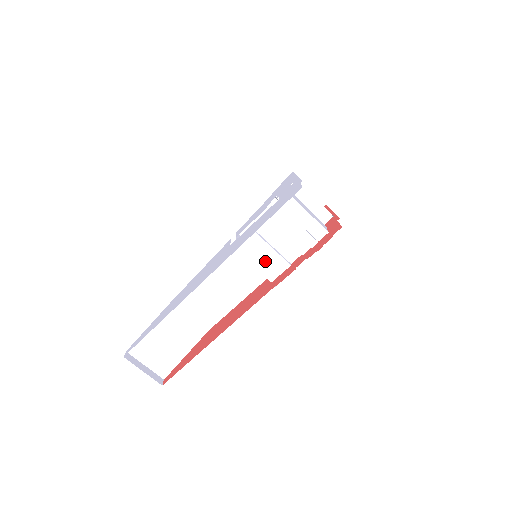
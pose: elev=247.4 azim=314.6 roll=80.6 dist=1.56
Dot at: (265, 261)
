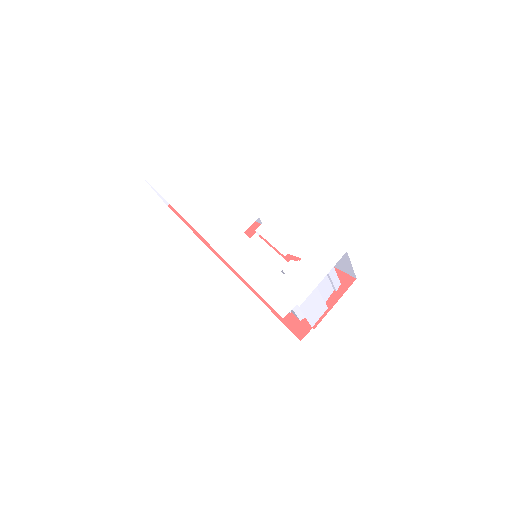
Dot at: occluded
